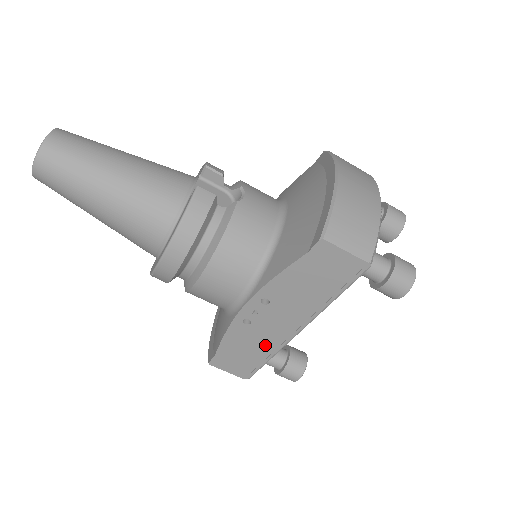
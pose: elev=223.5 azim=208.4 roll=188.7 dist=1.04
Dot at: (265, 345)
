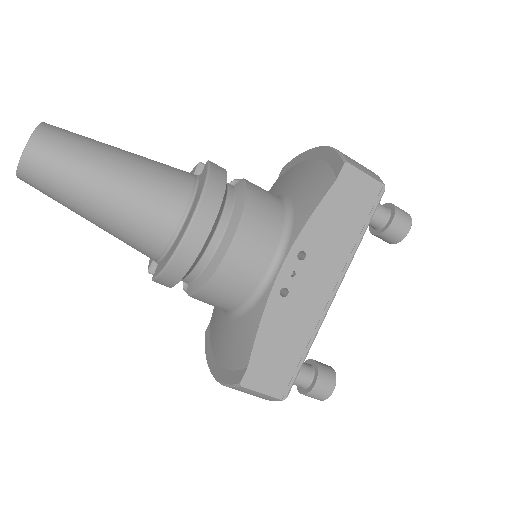
Dot at: (303, 327)
